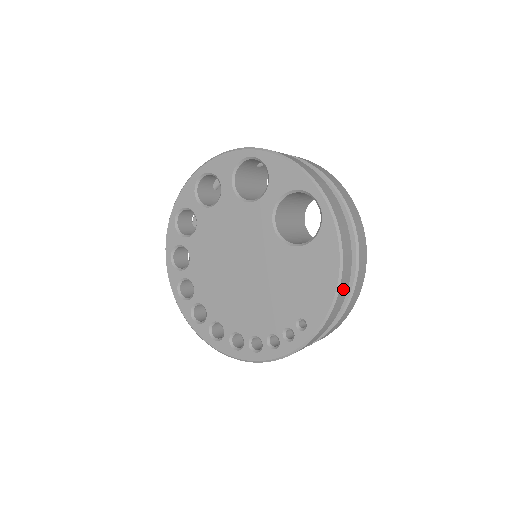
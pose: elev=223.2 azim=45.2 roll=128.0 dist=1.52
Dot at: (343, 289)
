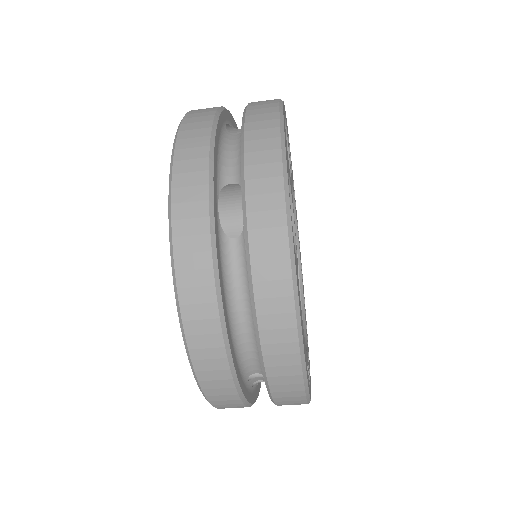
Dot at: (207, 354)
